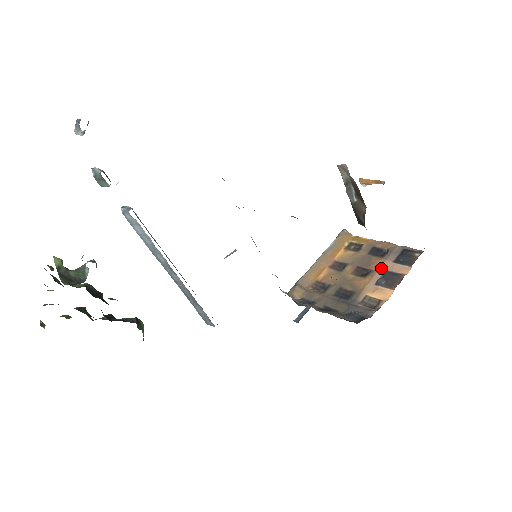
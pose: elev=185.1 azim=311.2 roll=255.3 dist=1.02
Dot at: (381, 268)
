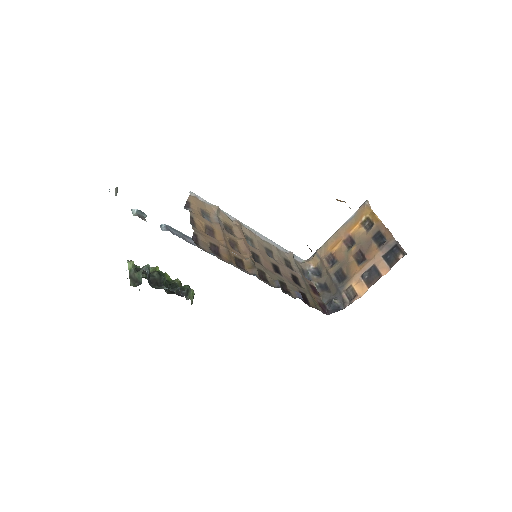
Dot at: (372, 260)
